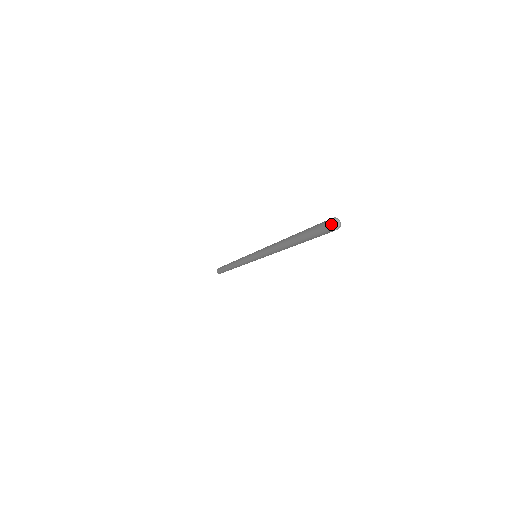
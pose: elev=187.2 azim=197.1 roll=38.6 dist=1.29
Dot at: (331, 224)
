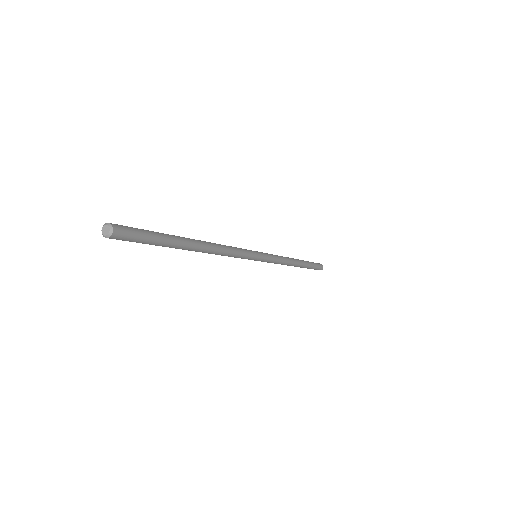
Dot at: (102, 234)
